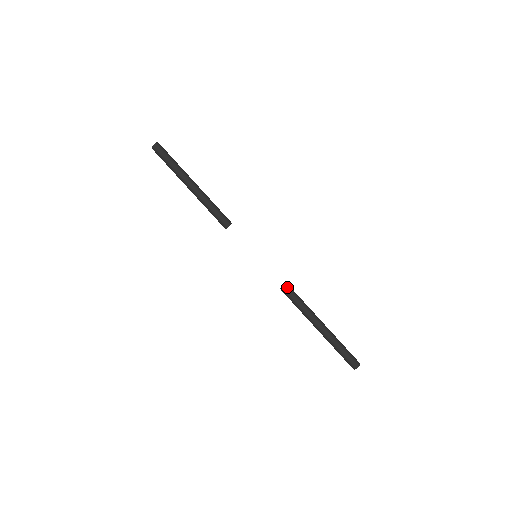
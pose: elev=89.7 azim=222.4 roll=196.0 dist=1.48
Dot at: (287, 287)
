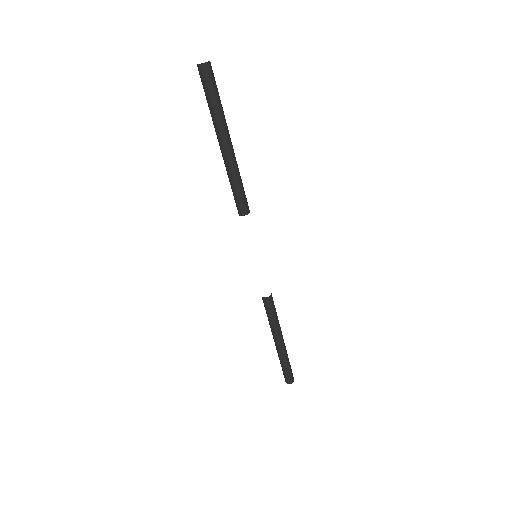
Dot at: (272, 298)
